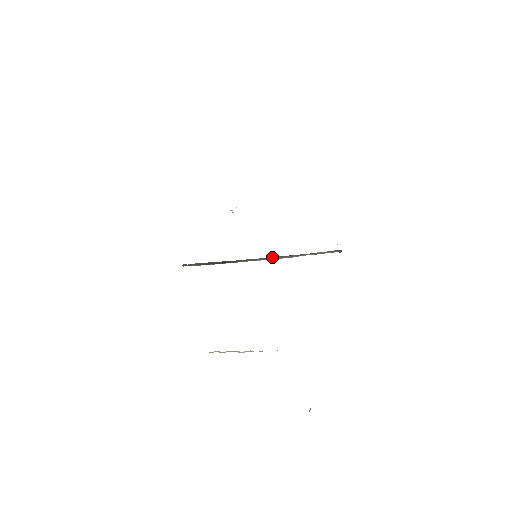
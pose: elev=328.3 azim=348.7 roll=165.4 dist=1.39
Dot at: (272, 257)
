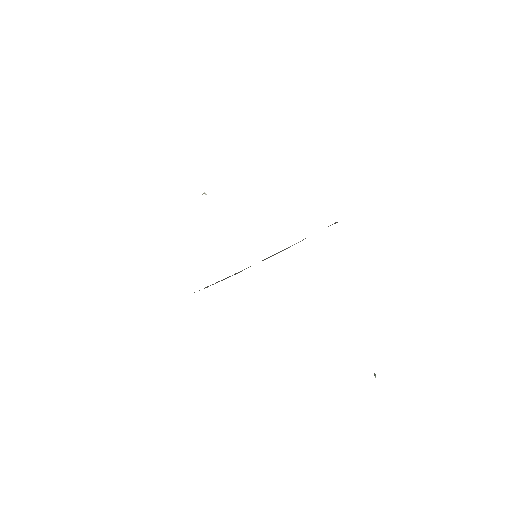
Dot at: (272, 255)
